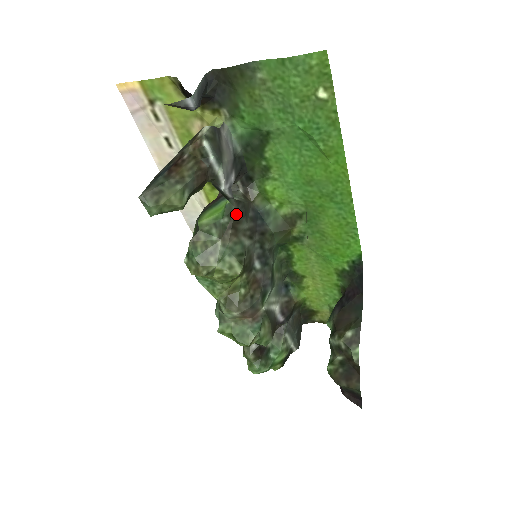
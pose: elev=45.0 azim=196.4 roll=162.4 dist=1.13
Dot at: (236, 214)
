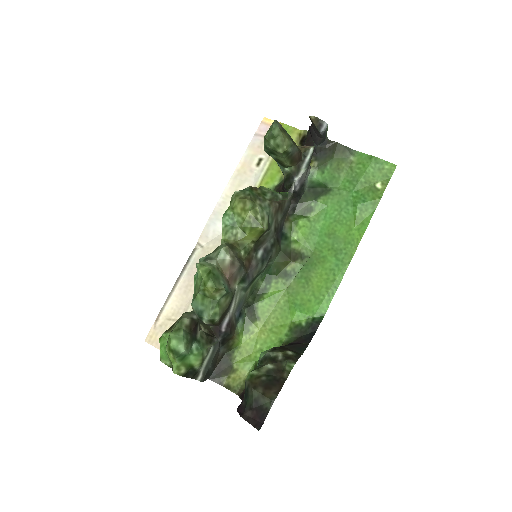
Dot at: (285, 203)
